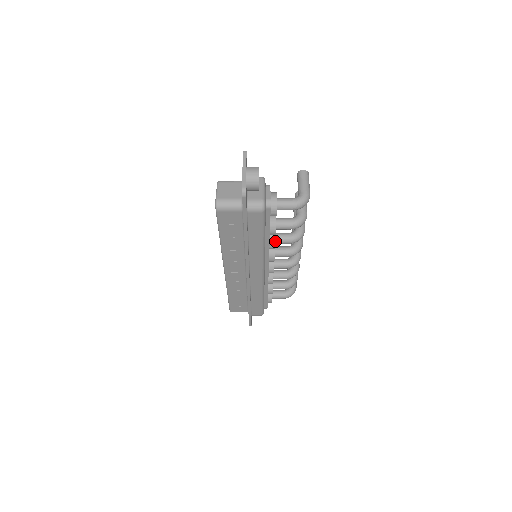
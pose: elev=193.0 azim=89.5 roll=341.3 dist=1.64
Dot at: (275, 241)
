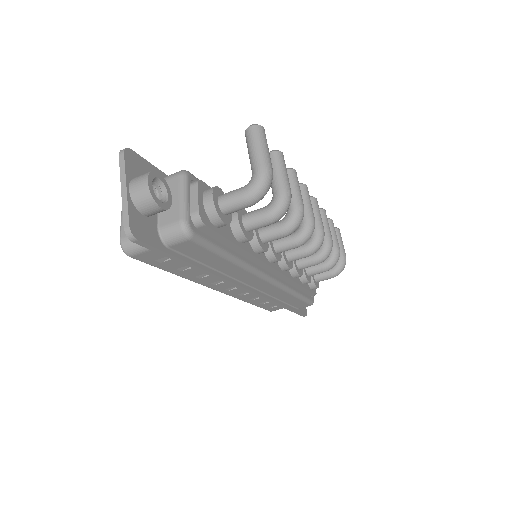
Dot at: (261, 241)
